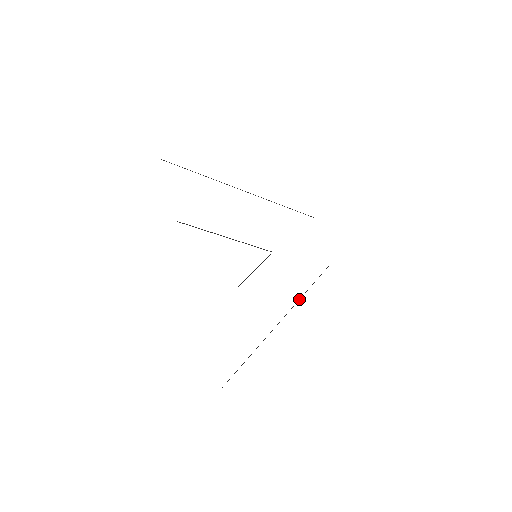
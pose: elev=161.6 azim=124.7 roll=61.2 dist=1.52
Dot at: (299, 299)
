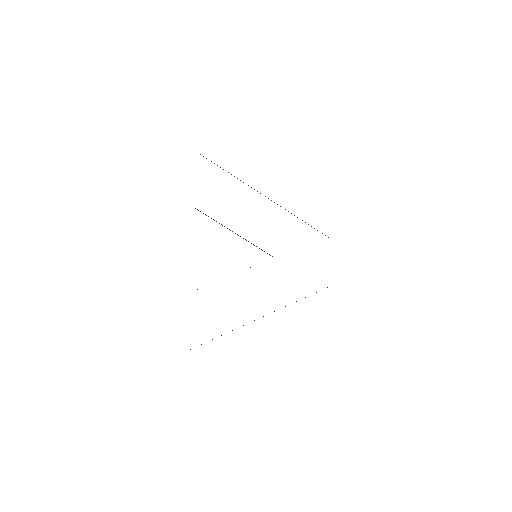
Dot at: (285, 306)
